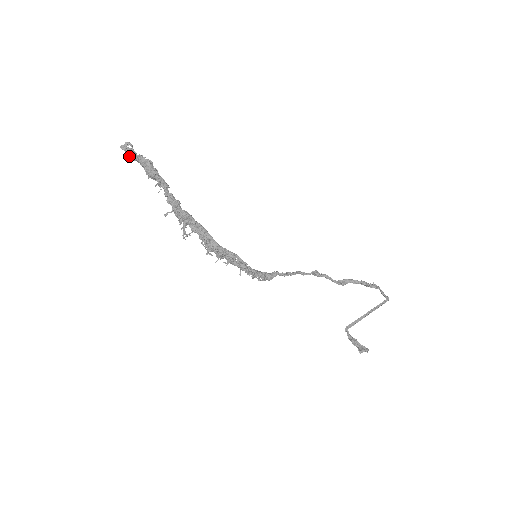
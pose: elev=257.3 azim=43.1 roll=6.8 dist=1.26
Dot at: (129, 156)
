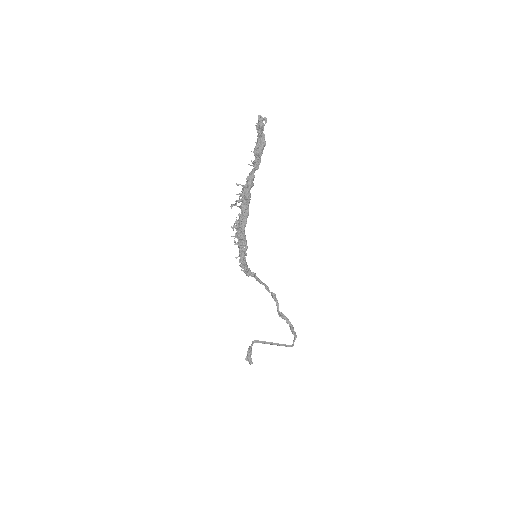
Dot at: (257, 126)
